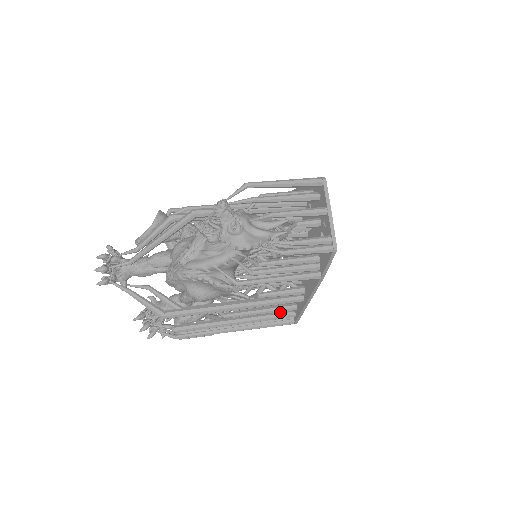
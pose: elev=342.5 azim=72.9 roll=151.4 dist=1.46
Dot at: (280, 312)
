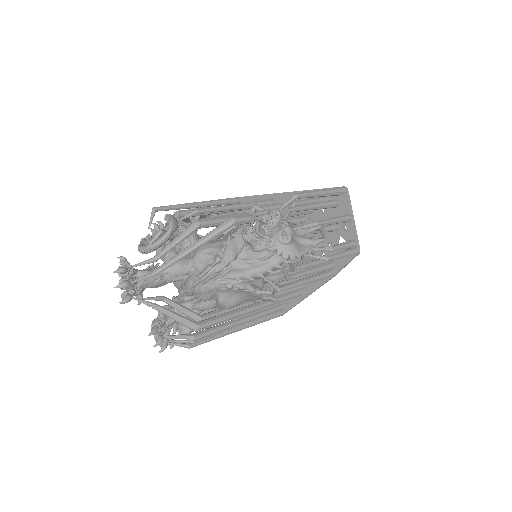
Dot at: occluded
